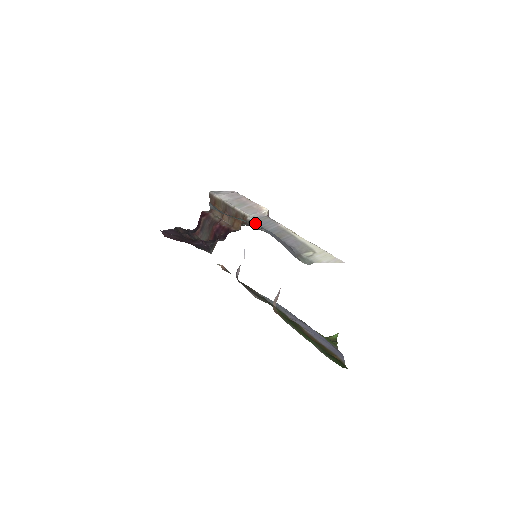
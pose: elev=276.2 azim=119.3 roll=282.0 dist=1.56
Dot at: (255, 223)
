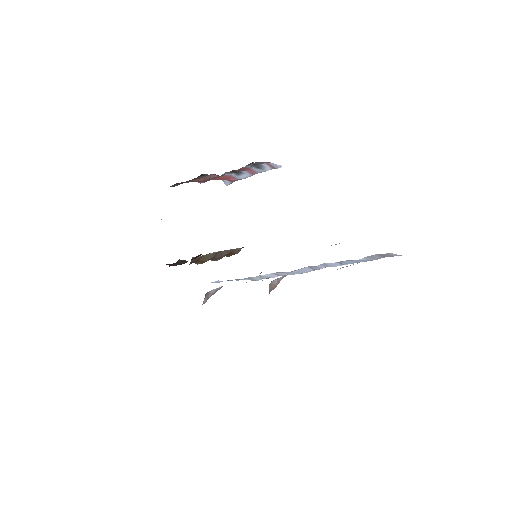
Dot at: occluded
